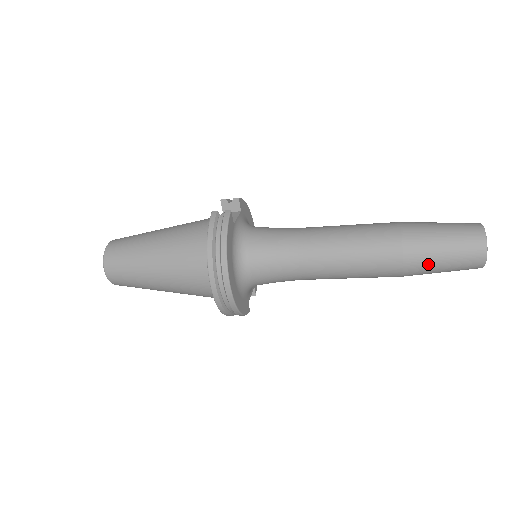
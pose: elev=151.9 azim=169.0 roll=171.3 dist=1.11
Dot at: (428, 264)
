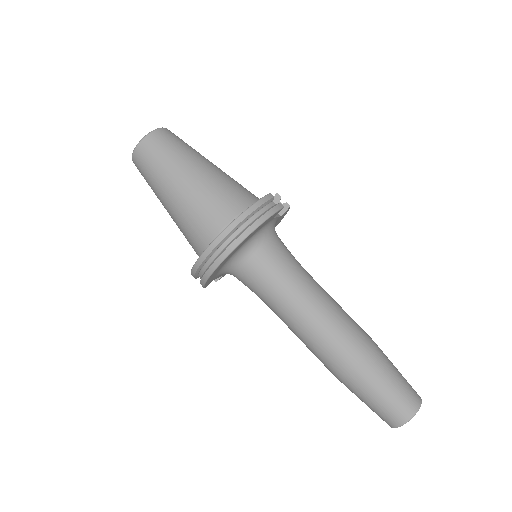
Dot at: (367, 387)
